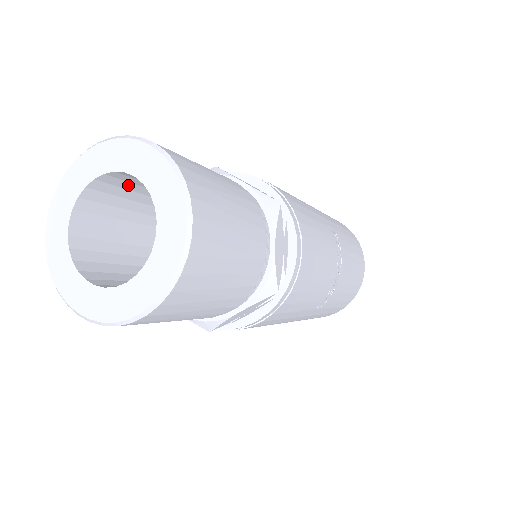
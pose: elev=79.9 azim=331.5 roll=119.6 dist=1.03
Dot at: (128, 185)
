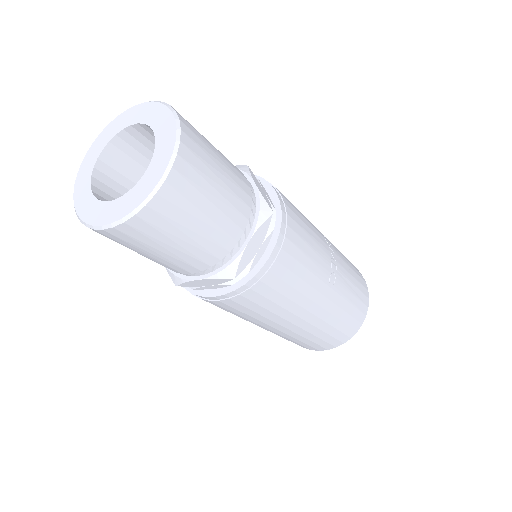
Dot at: (129, 161)
